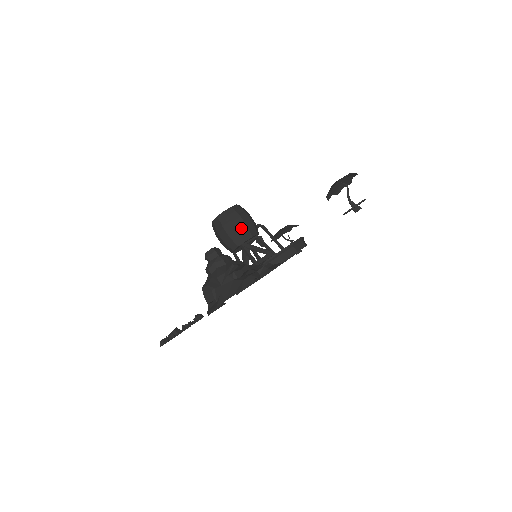
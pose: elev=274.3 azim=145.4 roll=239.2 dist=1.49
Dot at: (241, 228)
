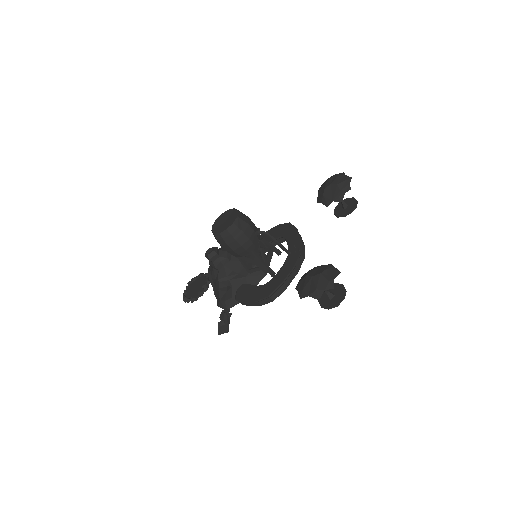
Dot at: (229, 251)
